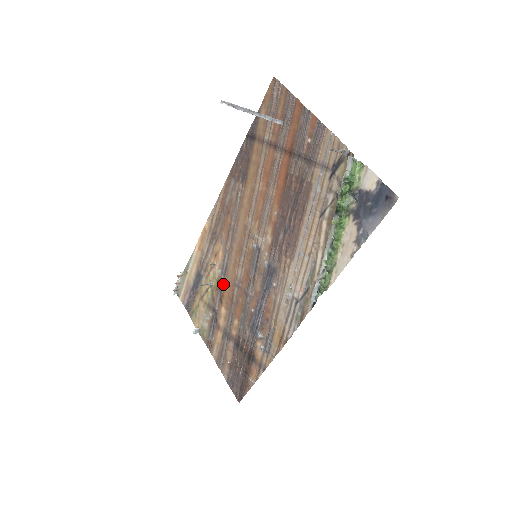
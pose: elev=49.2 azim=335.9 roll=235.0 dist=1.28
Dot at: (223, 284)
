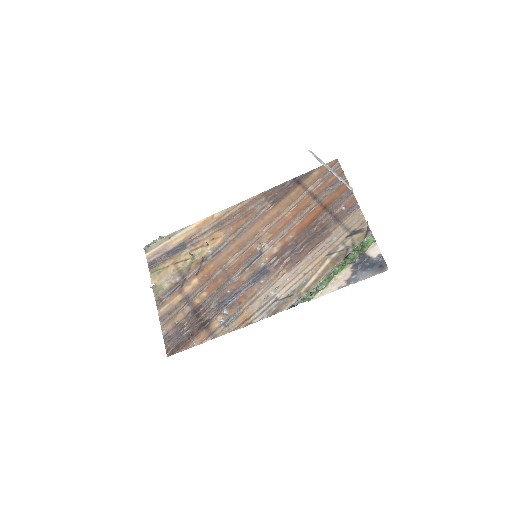
Dot at: (208, 262)
